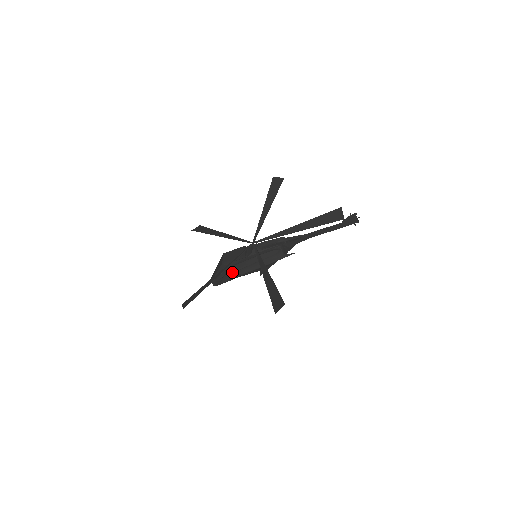
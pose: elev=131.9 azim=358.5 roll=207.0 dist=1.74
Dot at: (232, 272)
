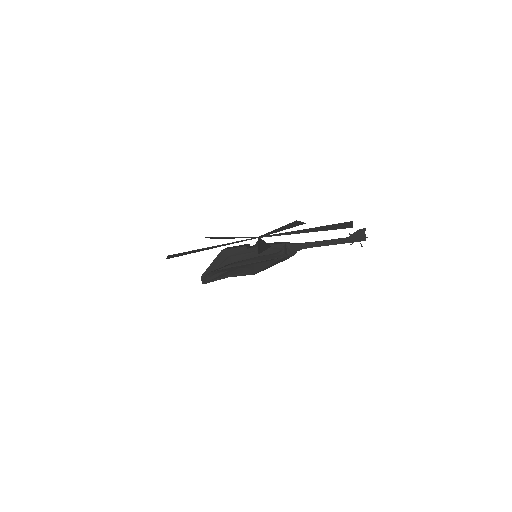
Dot at: (227, 264)
